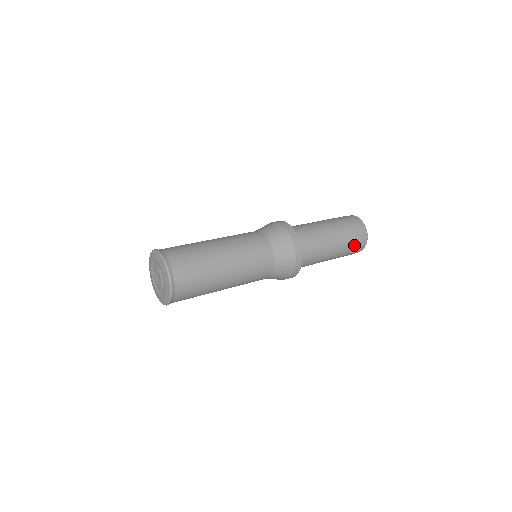
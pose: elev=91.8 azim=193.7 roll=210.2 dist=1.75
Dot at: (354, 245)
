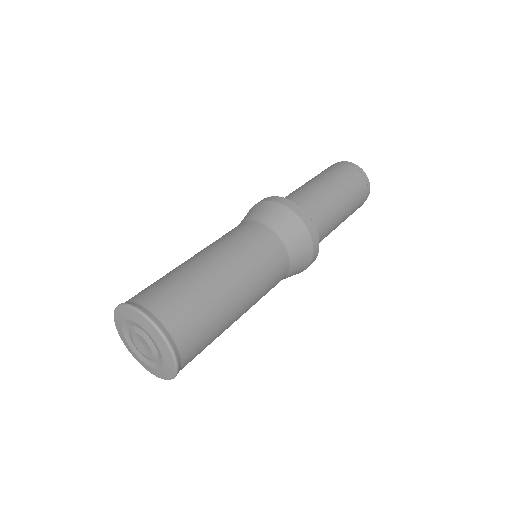
Dot at: (355, 182)
